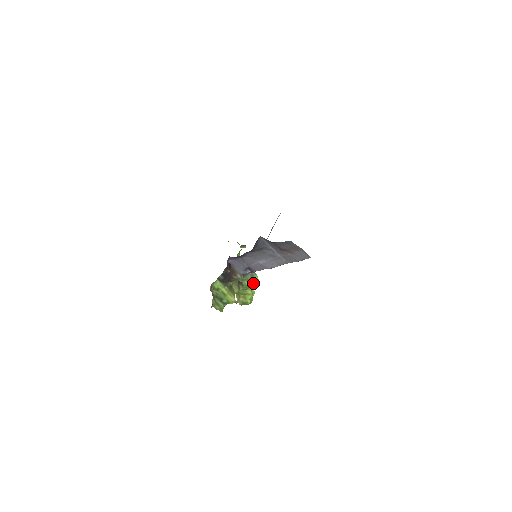
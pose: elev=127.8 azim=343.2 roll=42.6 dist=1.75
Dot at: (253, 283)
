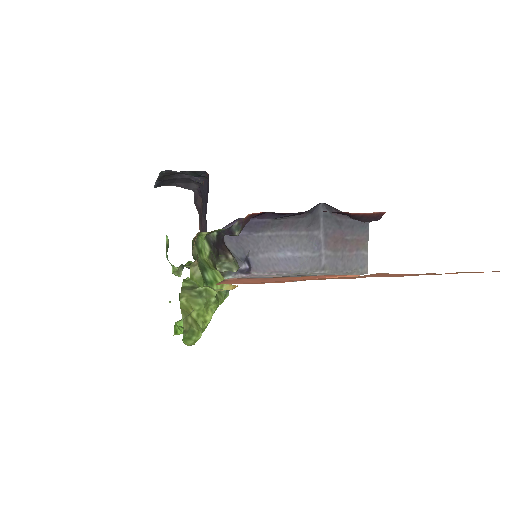
Dot at: occluded
